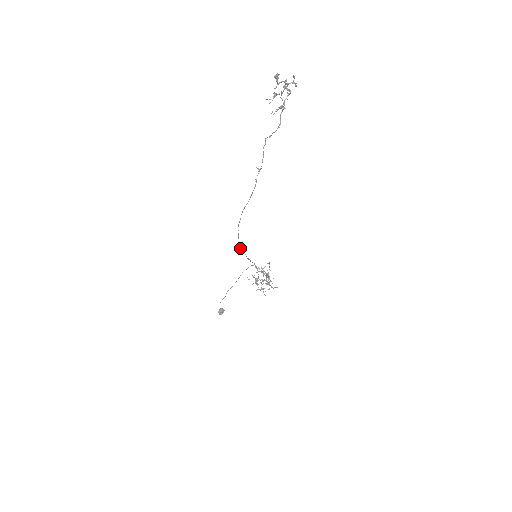
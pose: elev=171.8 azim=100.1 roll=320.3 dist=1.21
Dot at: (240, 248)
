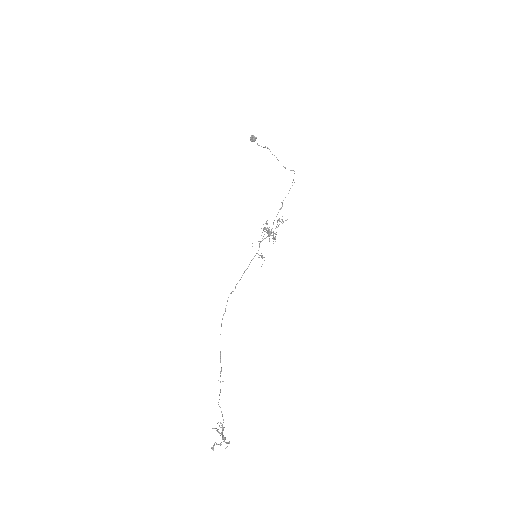
Dot at: (231, 293)
